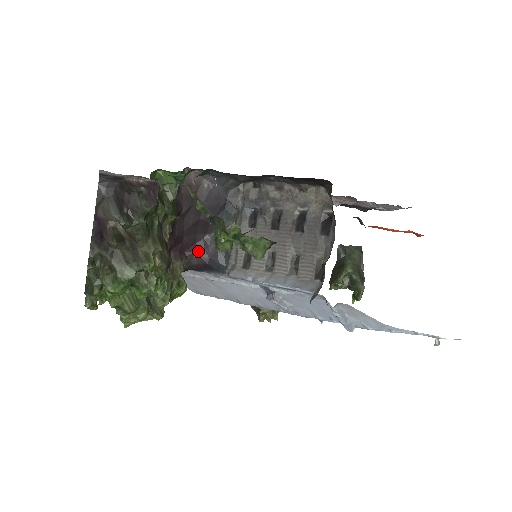
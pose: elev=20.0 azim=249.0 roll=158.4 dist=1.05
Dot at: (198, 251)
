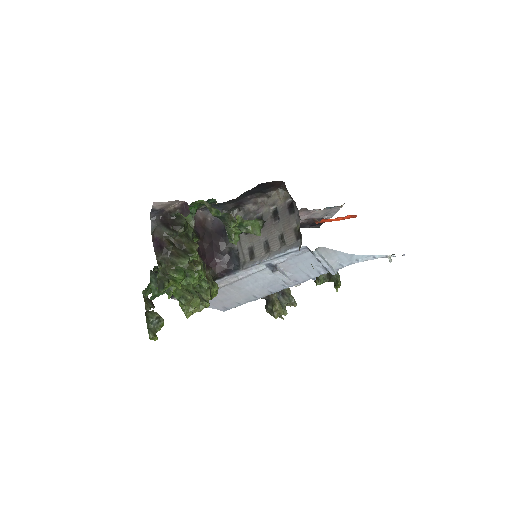
Dot at: (218, 262)
